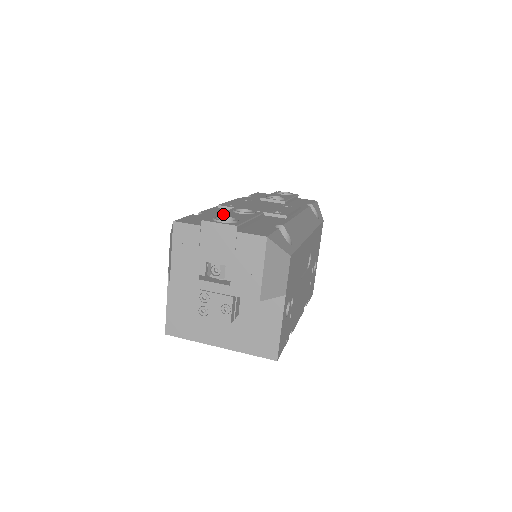
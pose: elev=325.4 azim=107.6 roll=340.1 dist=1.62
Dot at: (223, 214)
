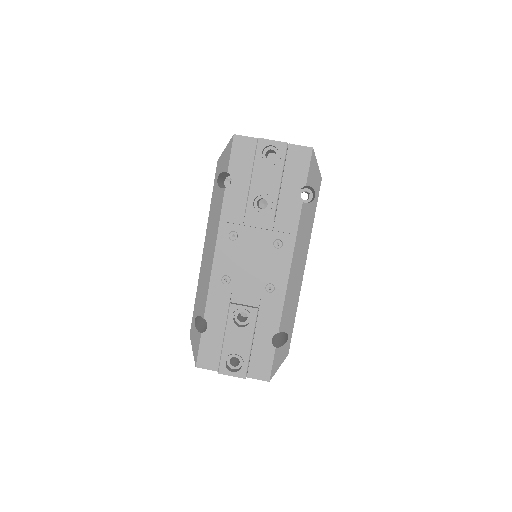
Dot at: (227, 341)
